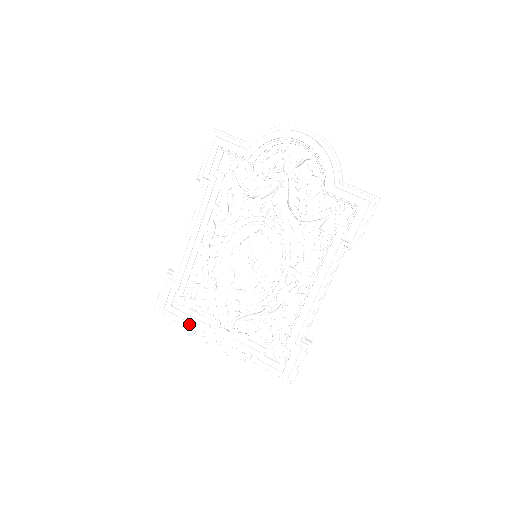
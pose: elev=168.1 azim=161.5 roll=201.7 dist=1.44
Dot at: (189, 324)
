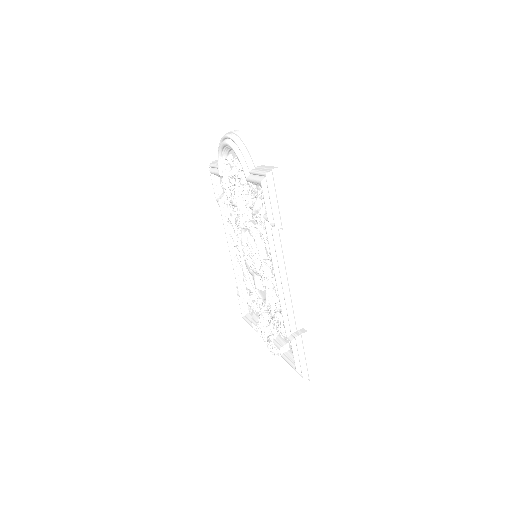
Dot at: (253, 326)
